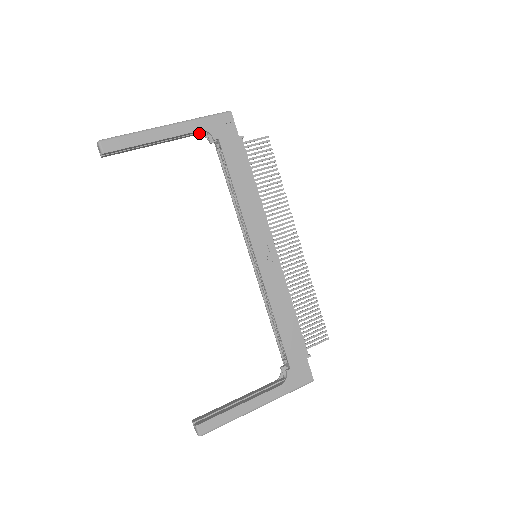
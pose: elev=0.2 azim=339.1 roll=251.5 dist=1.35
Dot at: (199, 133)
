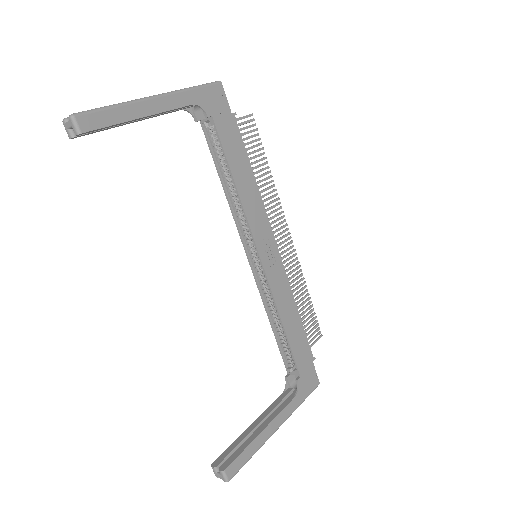
Dot at: (184, 108)
